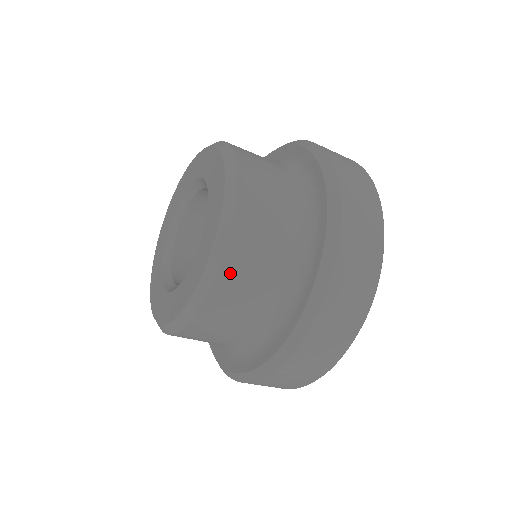
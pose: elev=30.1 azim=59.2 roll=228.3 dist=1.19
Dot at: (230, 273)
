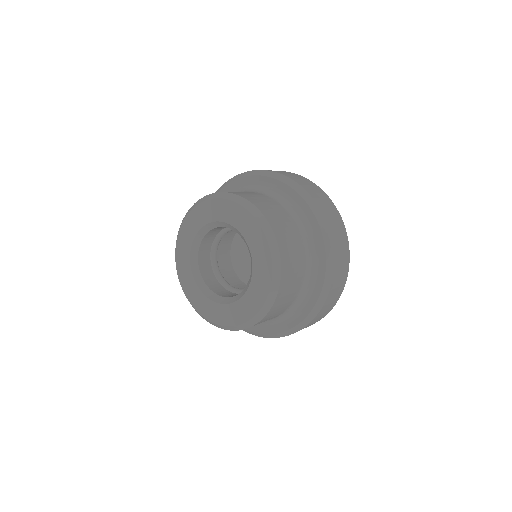
Dot at: (286, 266)
